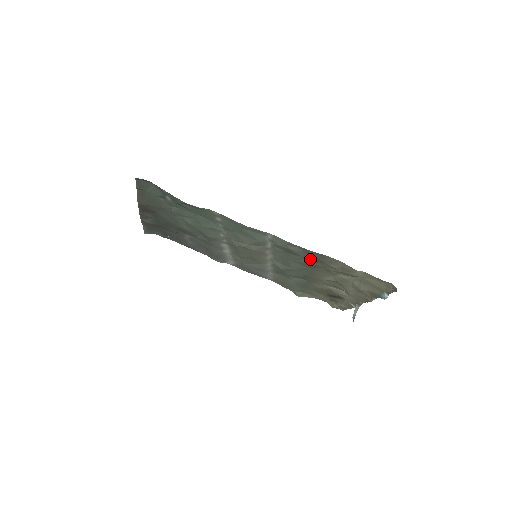
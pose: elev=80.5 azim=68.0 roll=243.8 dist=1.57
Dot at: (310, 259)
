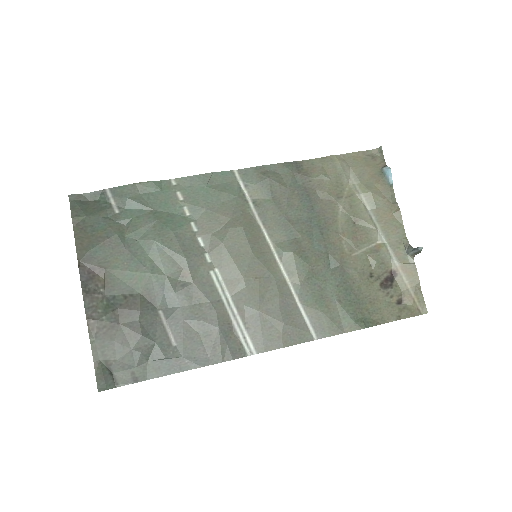
Dot at: (296, 189)
